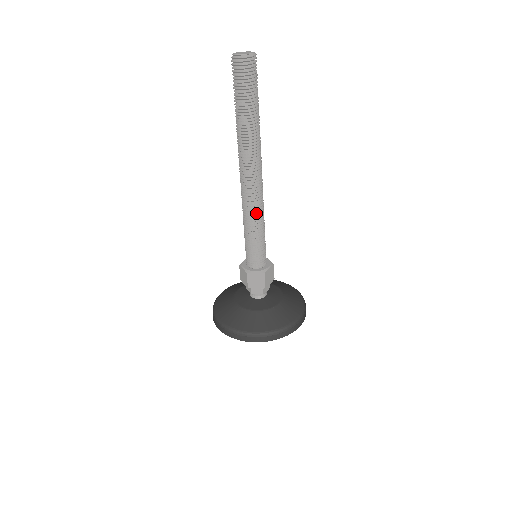
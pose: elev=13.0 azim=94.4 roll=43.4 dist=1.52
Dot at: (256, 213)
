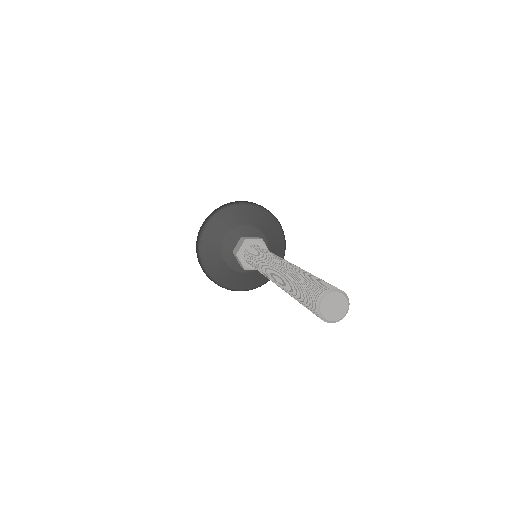
Dot at: occluded
